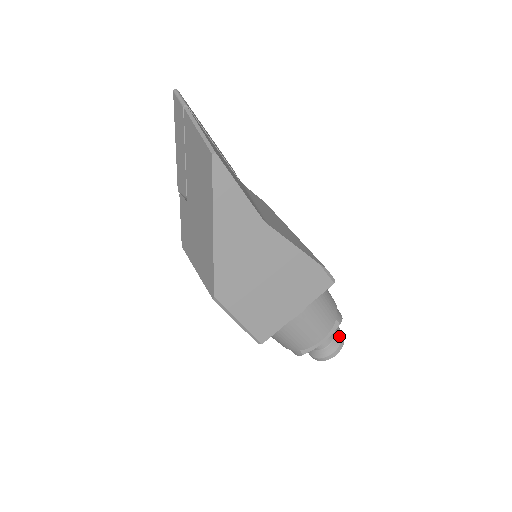
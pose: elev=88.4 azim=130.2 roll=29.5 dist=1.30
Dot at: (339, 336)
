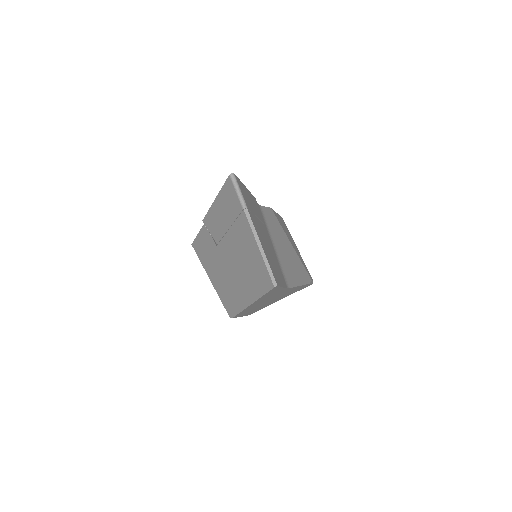
Dot at: occluded
